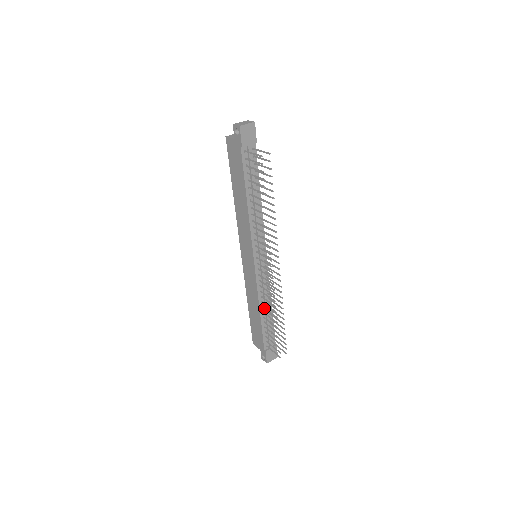
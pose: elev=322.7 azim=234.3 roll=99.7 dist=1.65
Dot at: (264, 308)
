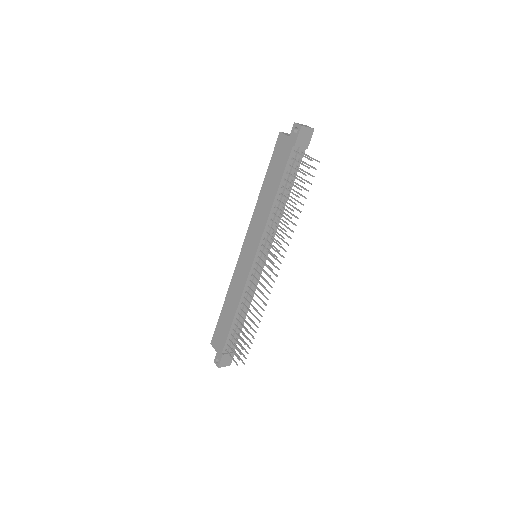
Dot at: (242, 310)
